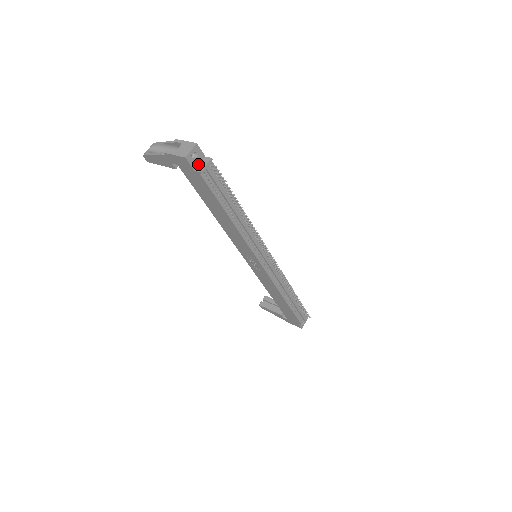
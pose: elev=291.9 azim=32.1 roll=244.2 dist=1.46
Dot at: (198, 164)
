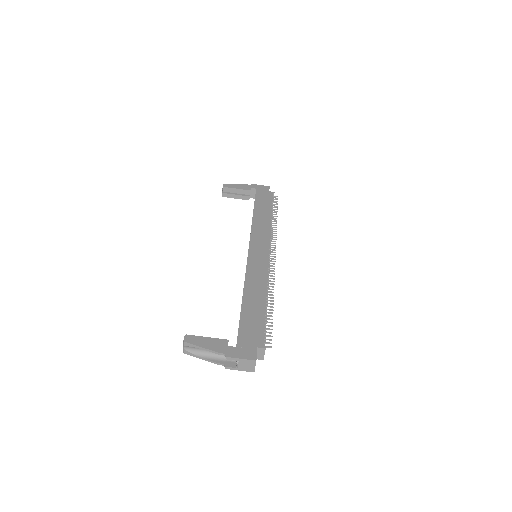
Dot at: occluded
